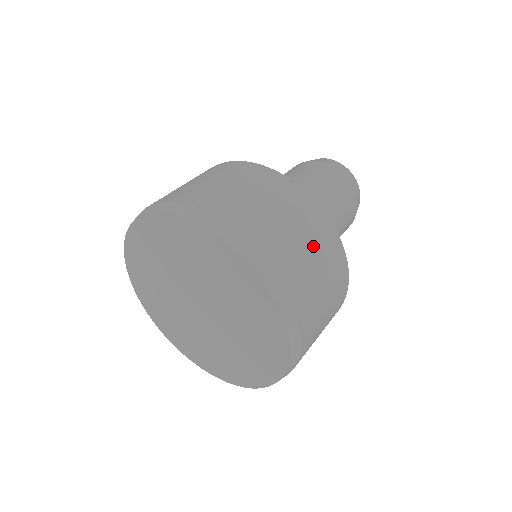
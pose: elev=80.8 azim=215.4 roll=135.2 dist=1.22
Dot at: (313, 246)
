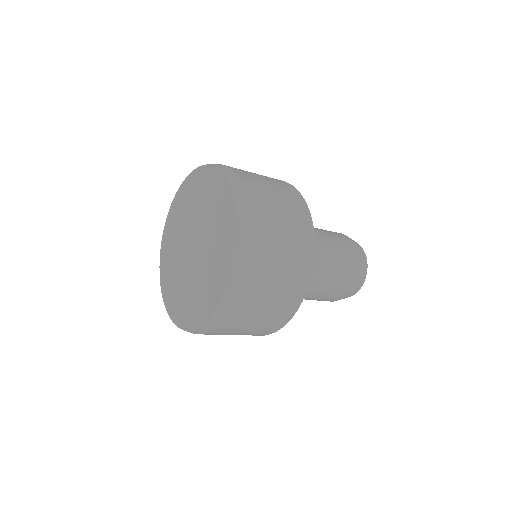
Dot at: (286, 271)
